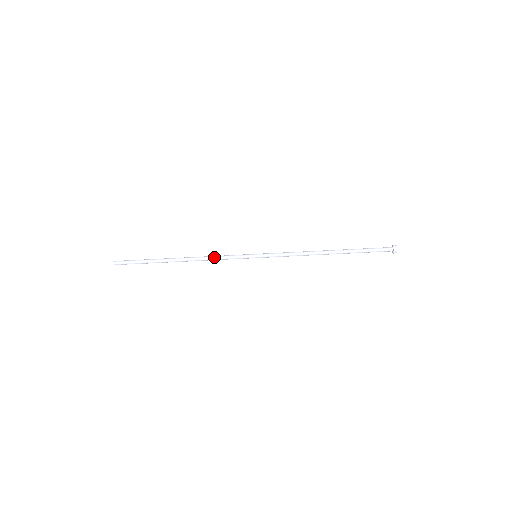
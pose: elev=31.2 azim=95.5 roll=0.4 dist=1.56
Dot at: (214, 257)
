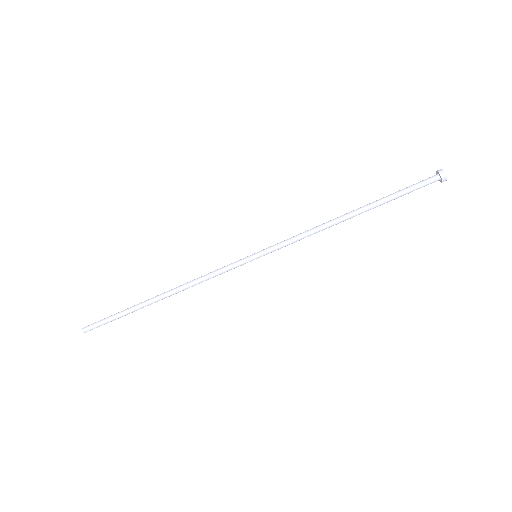
Dot at: (203, 279)
